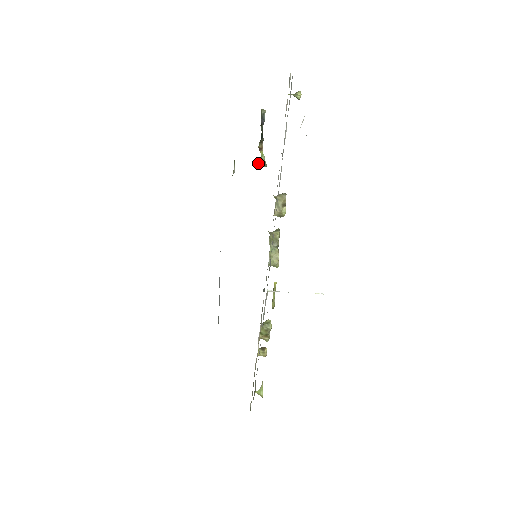
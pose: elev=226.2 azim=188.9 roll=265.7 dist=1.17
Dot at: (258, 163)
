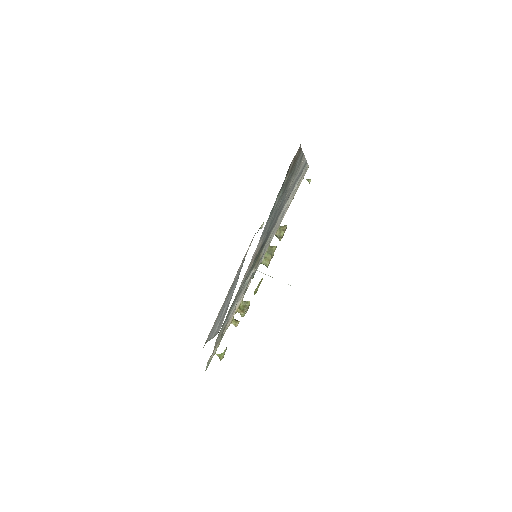
Dot at: occluded
